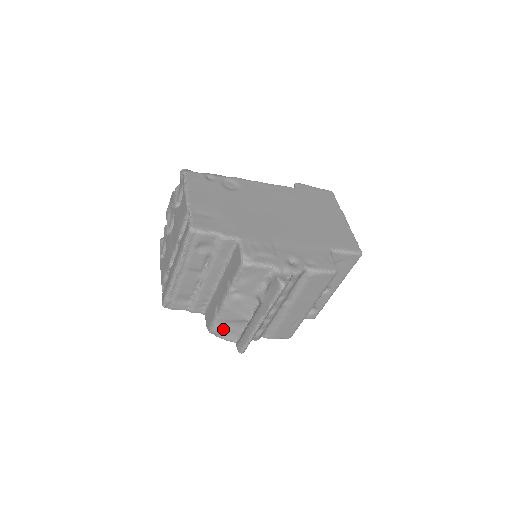
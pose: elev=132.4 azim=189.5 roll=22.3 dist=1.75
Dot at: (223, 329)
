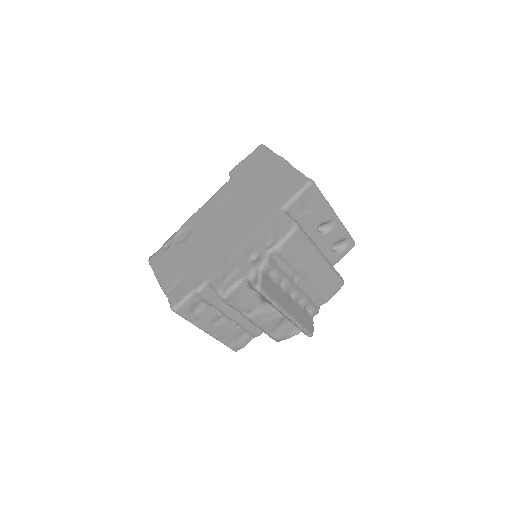
Dot at: (281, 333)
